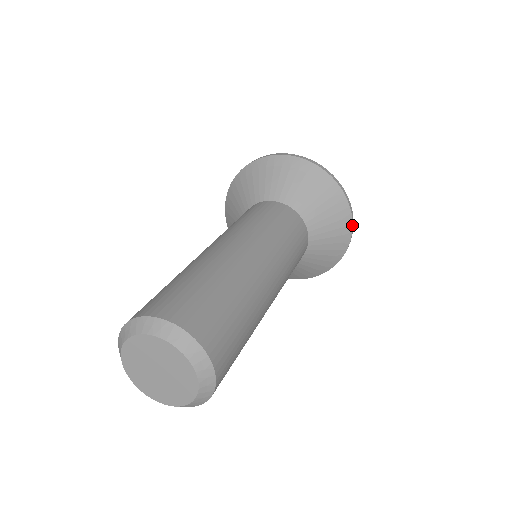
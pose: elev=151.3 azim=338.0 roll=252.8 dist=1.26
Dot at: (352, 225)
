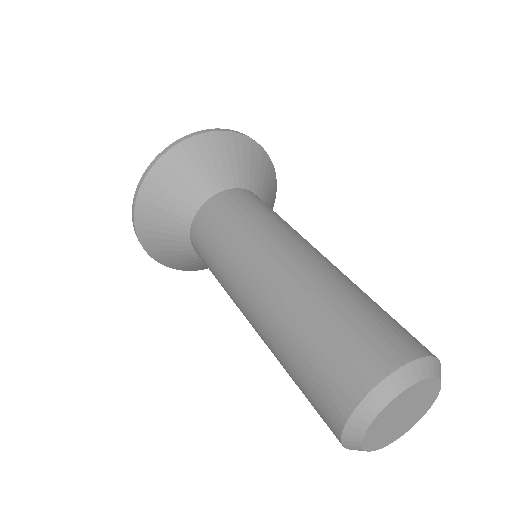
Dot at: occluded
